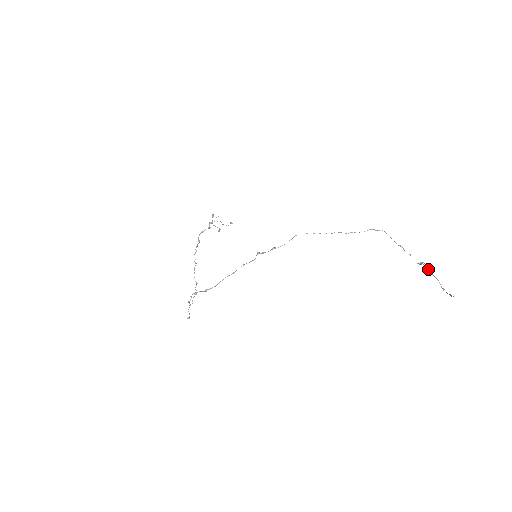
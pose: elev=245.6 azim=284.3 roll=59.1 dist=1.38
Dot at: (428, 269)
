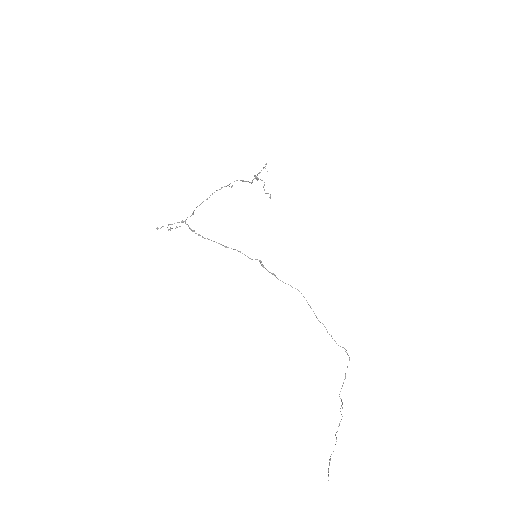
Dot at: (339, 425)
